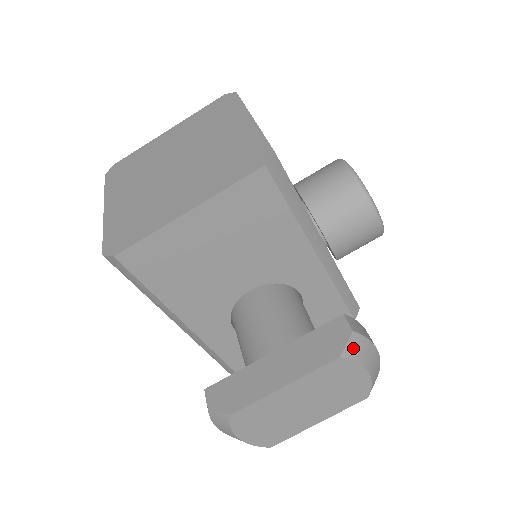
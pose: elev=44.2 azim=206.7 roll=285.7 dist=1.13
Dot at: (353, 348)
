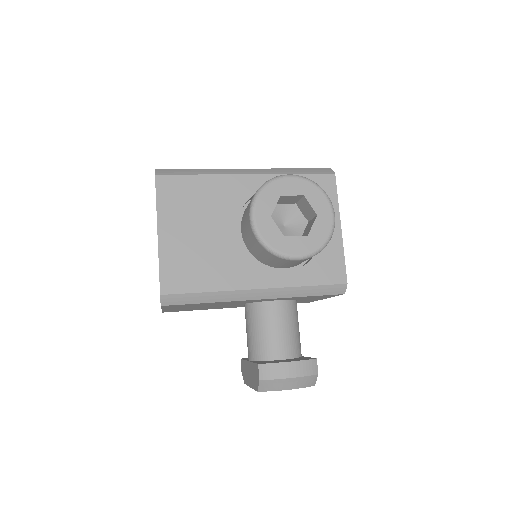
Dot at: (265, 387)
